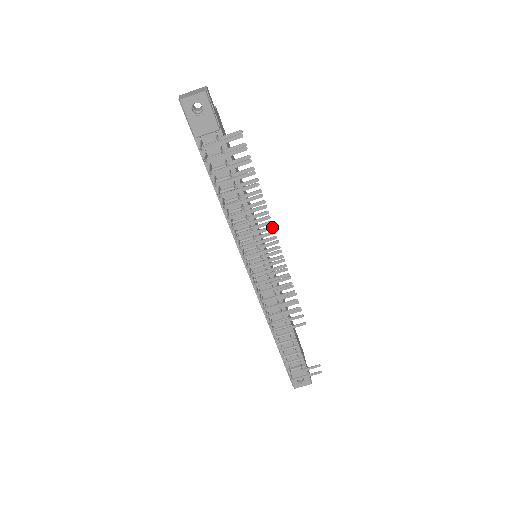
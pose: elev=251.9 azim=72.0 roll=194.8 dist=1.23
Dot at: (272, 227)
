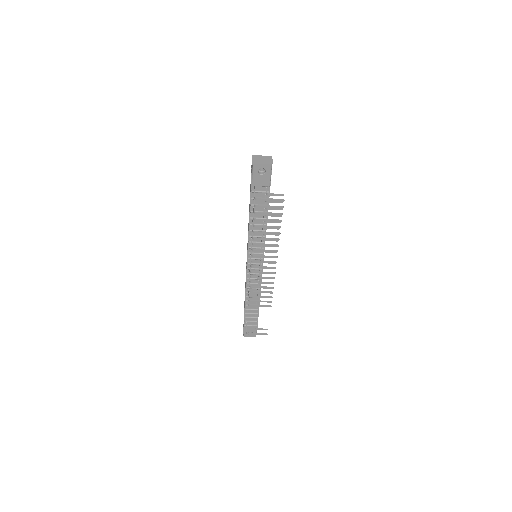
Dot at: (277, 251)
